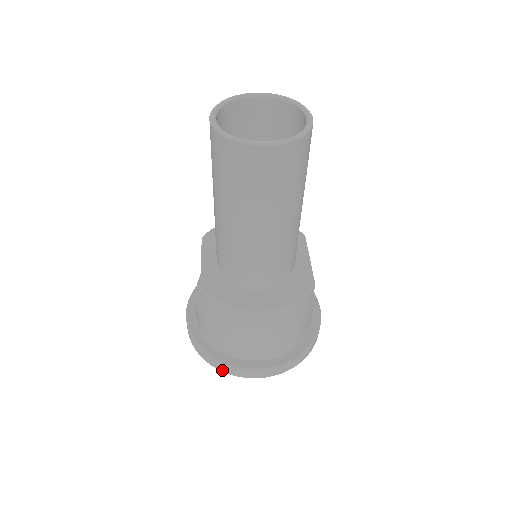
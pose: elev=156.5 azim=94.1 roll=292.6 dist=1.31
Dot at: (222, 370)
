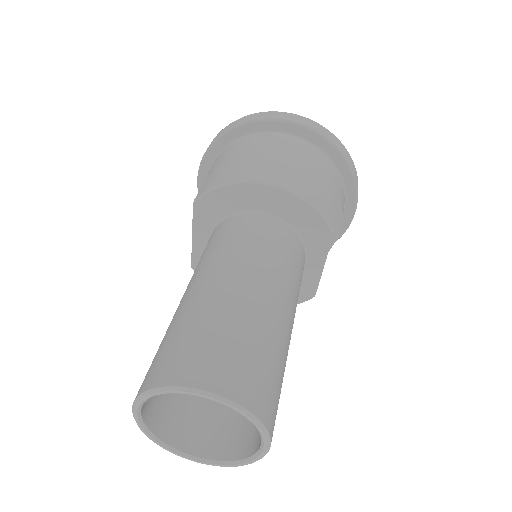
Dot at: occluded
